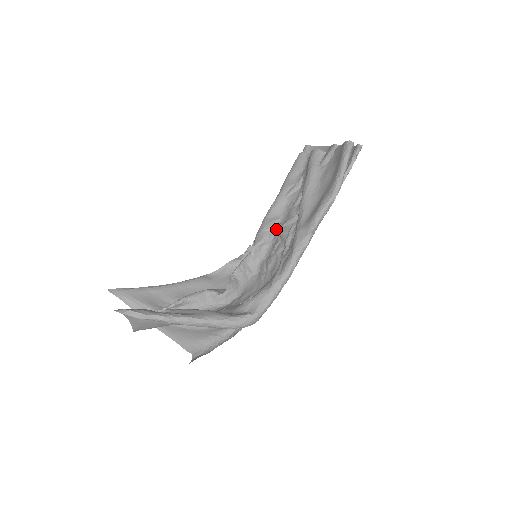
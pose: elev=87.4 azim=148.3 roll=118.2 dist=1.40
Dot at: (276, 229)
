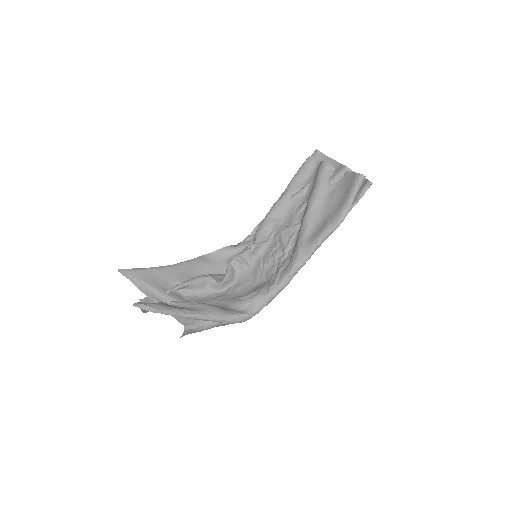
Dot at: (276, 230)
